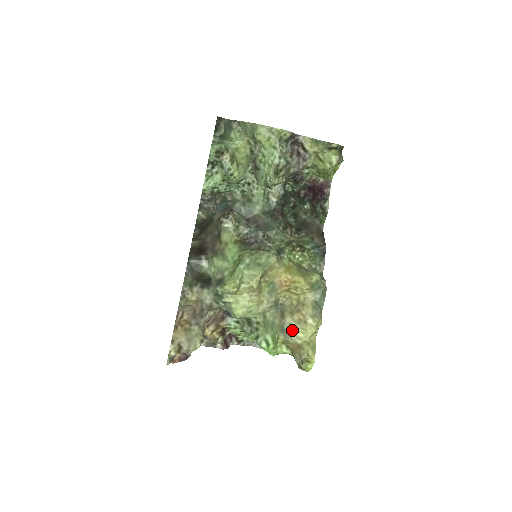
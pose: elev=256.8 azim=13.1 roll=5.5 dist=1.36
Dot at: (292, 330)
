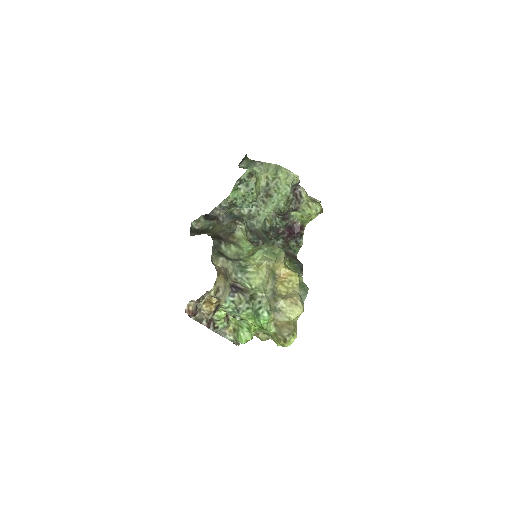
Dot at: (283, 311)
